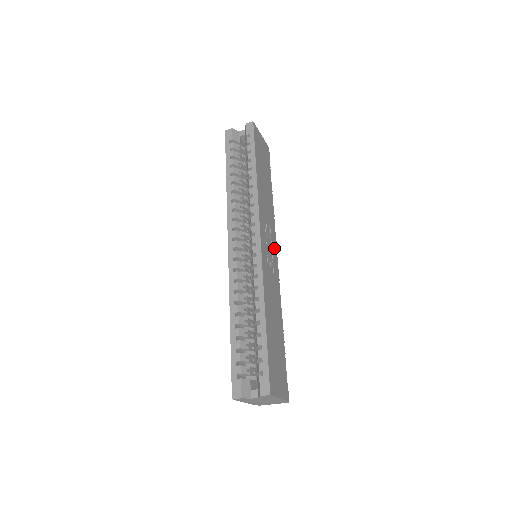
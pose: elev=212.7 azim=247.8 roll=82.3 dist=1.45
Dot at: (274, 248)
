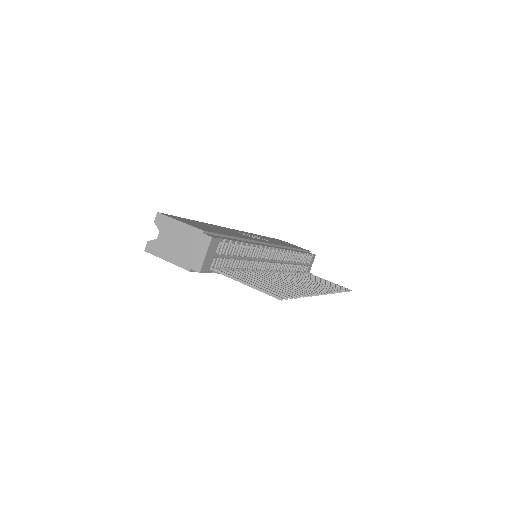
Dot at: occluded
